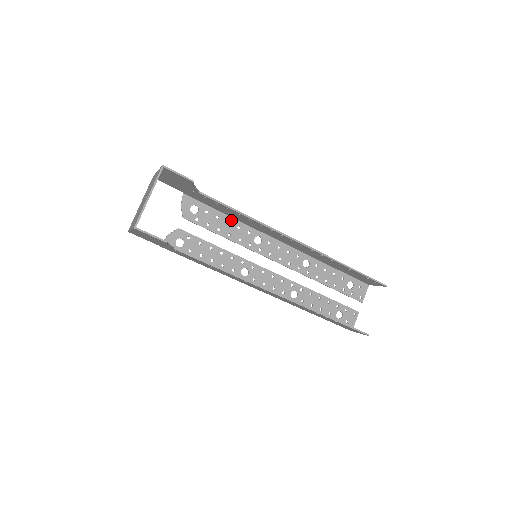
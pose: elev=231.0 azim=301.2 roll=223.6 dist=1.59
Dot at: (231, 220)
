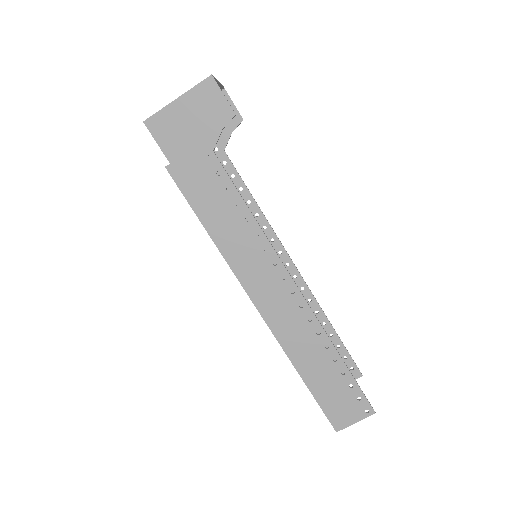
Dot at: occluded
